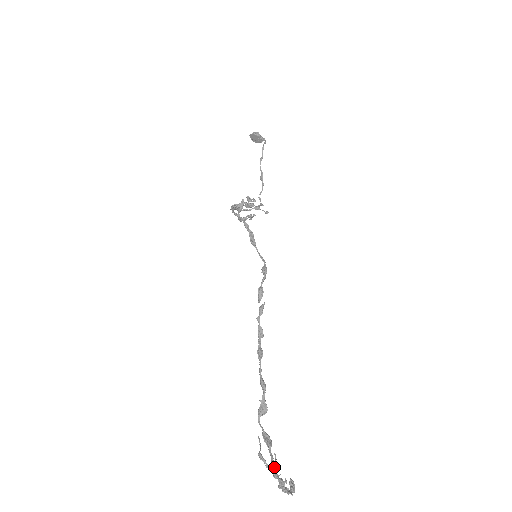
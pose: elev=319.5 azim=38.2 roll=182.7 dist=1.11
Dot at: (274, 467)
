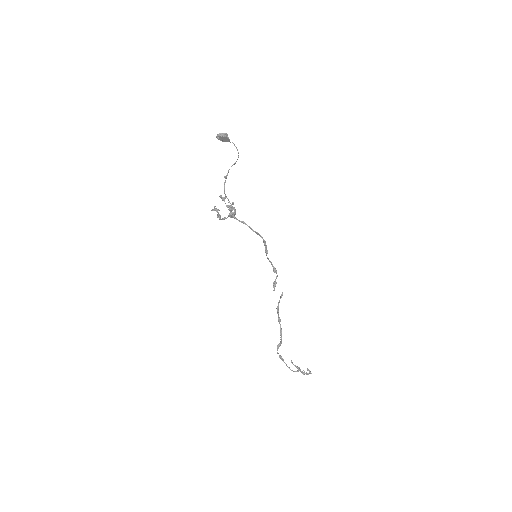
Dot at: (289, 367)
